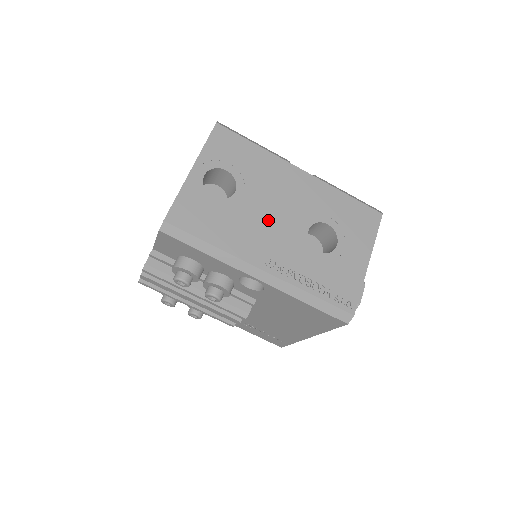
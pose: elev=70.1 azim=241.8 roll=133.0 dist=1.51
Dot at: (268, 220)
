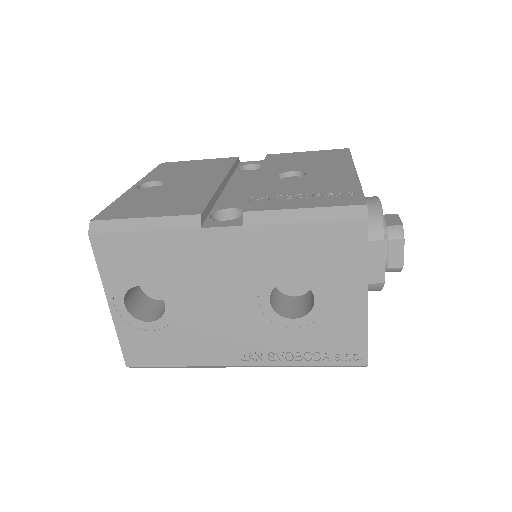
Dot at: (217, 315)
